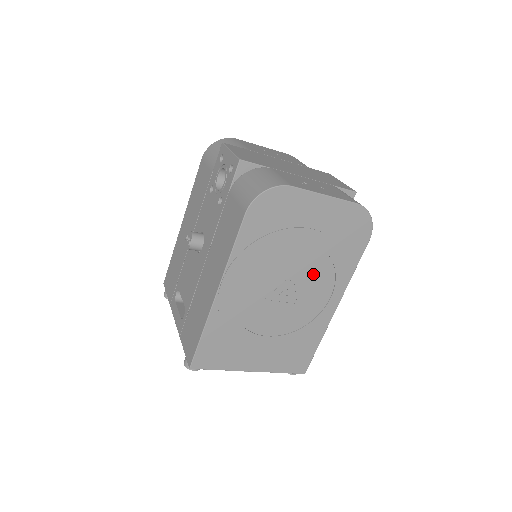
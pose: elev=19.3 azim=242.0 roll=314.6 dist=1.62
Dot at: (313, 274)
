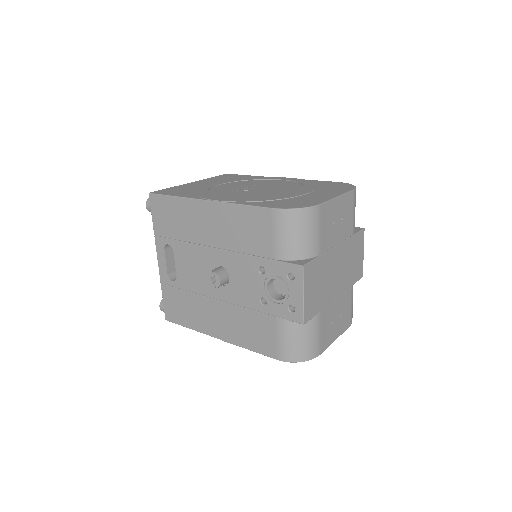
Dot at: occluded
